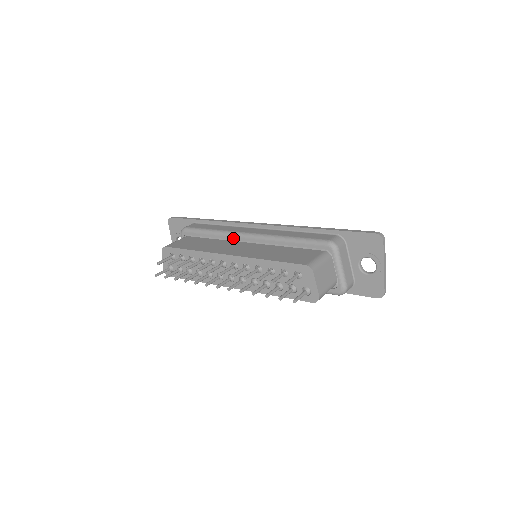
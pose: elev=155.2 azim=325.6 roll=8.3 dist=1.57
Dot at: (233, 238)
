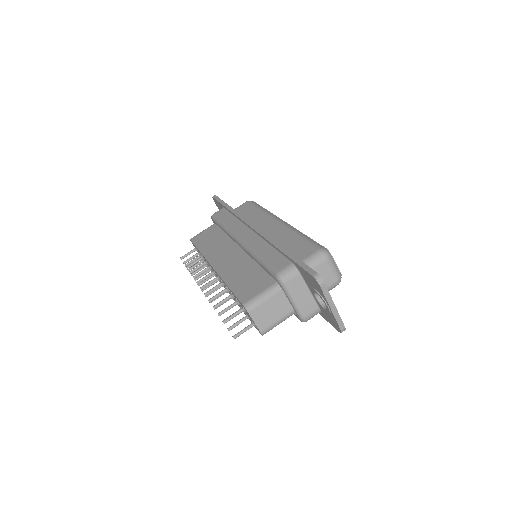
Dot at: (233, 239)
